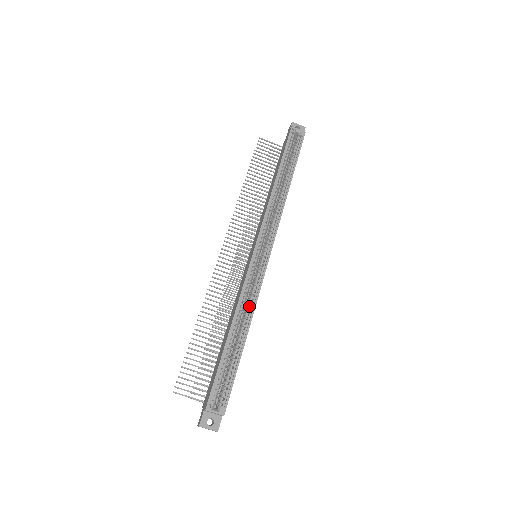
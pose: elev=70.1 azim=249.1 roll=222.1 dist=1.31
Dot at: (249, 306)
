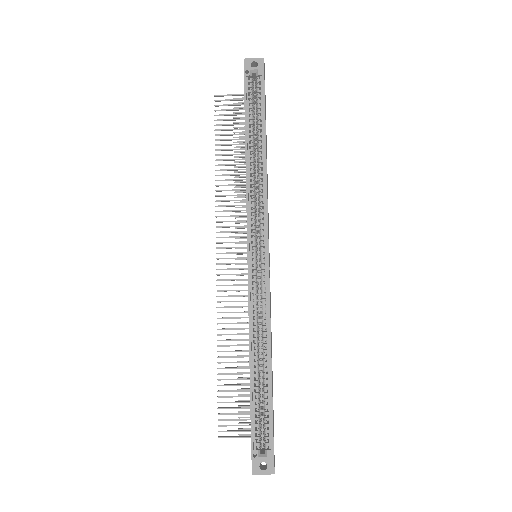
Dot at: (263, 326)
